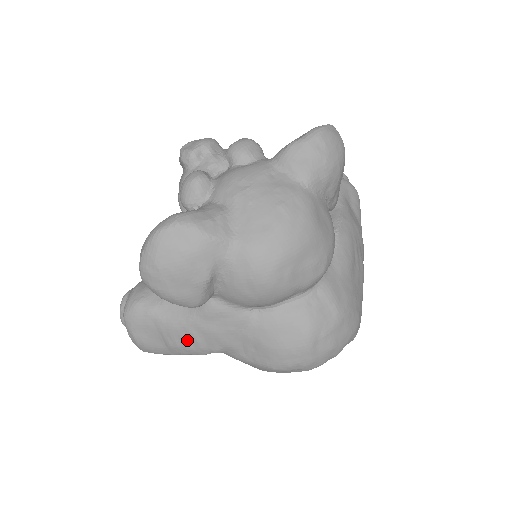
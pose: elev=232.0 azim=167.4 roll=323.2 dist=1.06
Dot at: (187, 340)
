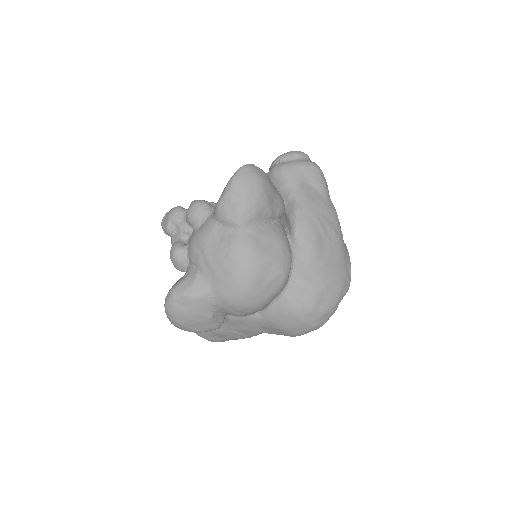
Dot at: (234, 335)
